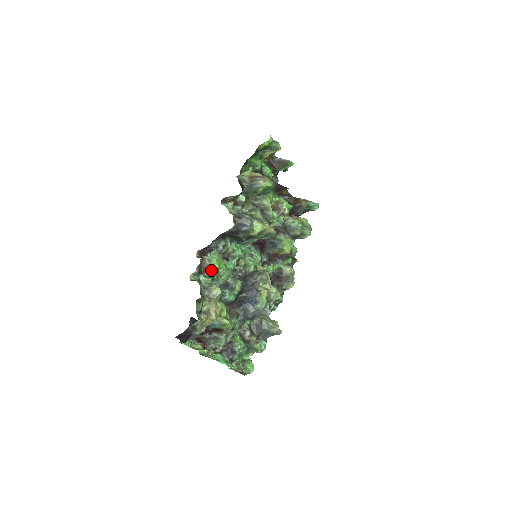
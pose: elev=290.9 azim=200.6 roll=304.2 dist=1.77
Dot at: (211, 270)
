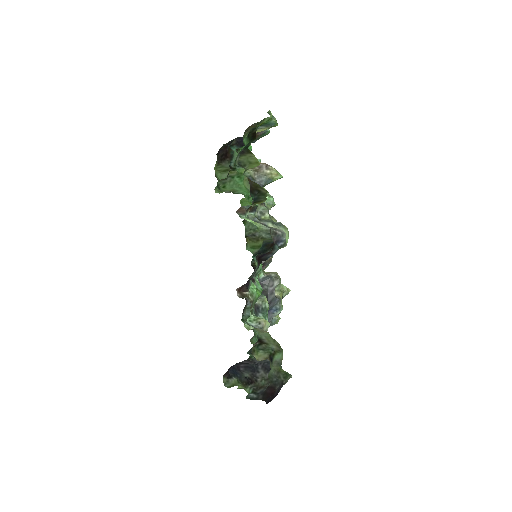
Dot at: (252, 304)
